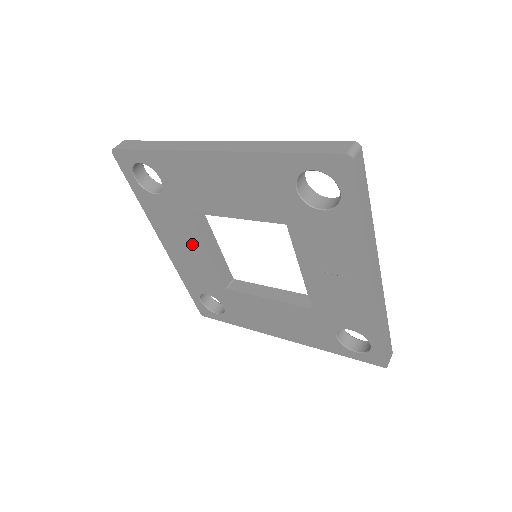
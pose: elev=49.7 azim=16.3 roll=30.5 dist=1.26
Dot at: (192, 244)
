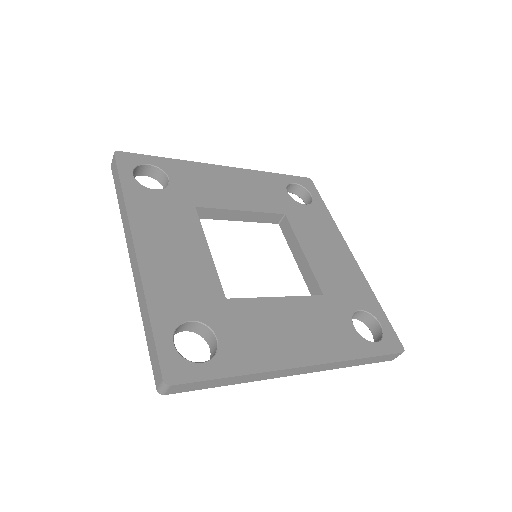
Dot at: occluded
